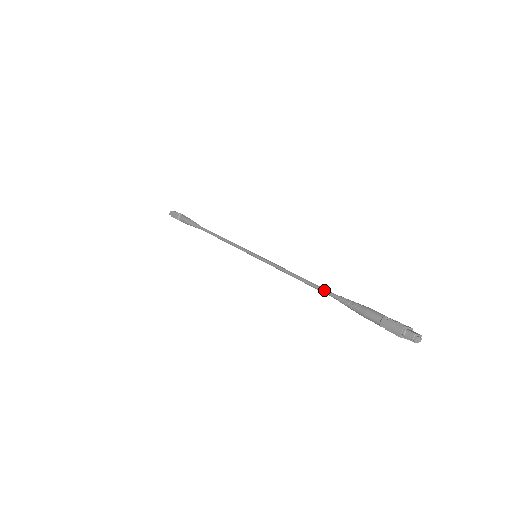
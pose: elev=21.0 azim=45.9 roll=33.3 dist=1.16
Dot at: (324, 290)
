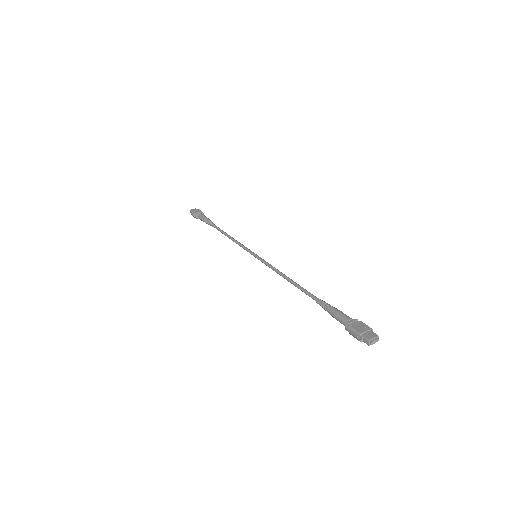
Dot at: (305, 293)
